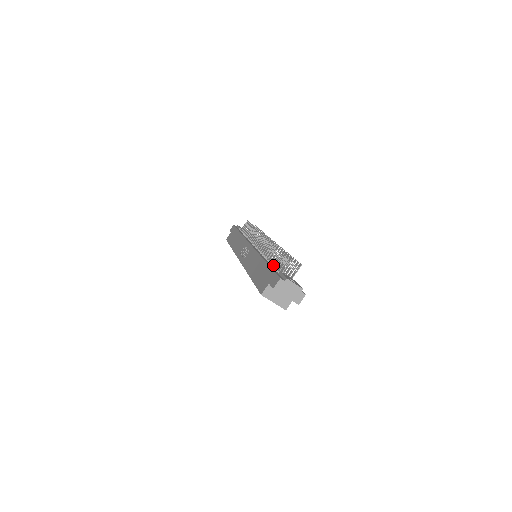
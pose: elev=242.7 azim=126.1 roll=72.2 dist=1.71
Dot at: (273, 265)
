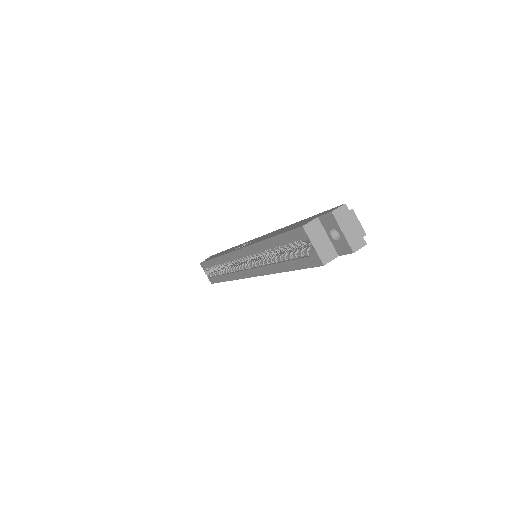
Dot at: occluded
